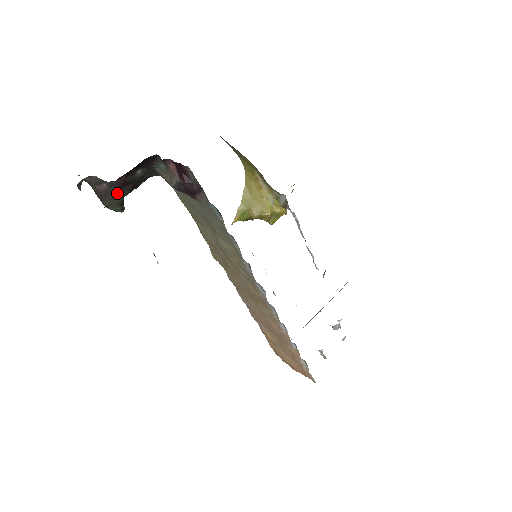
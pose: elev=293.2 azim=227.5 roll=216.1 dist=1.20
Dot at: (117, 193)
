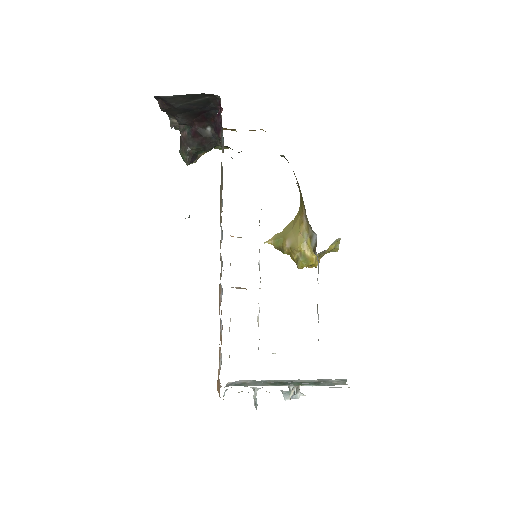
Dot at: (190, 142)
